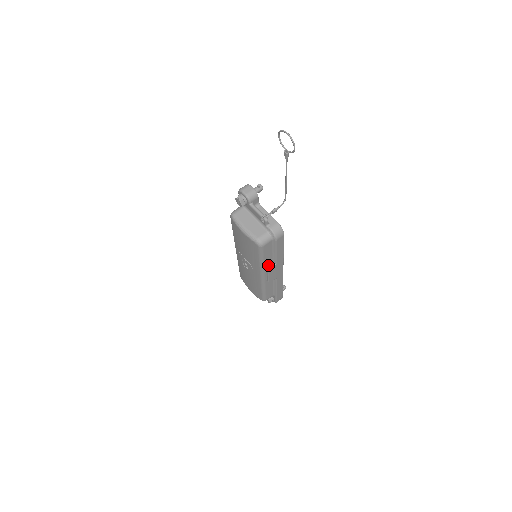
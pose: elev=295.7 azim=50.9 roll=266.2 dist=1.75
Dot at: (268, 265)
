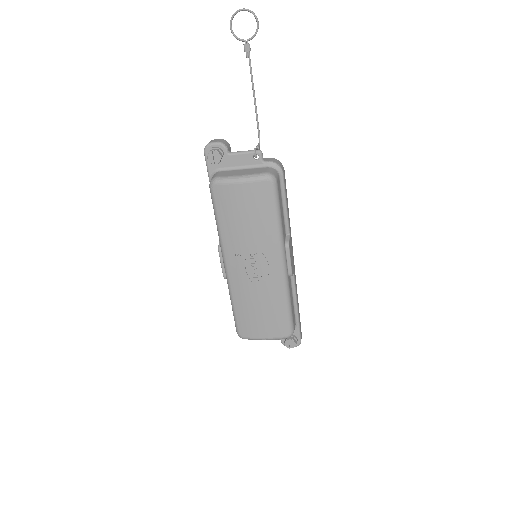
Dot at: (284, 236)
